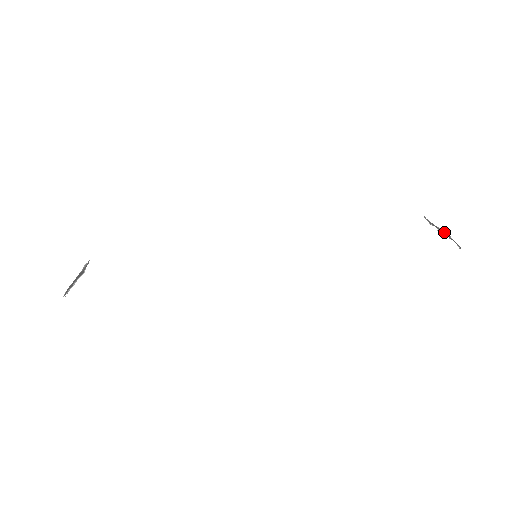
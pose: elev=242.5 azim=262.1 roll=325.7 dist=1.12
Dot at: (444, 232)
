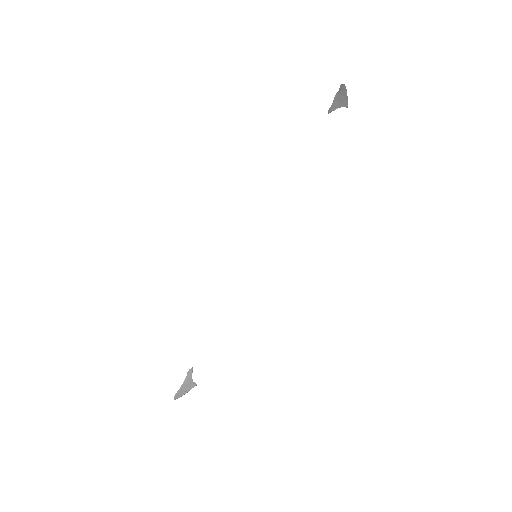
Dot at: (336, 98)
